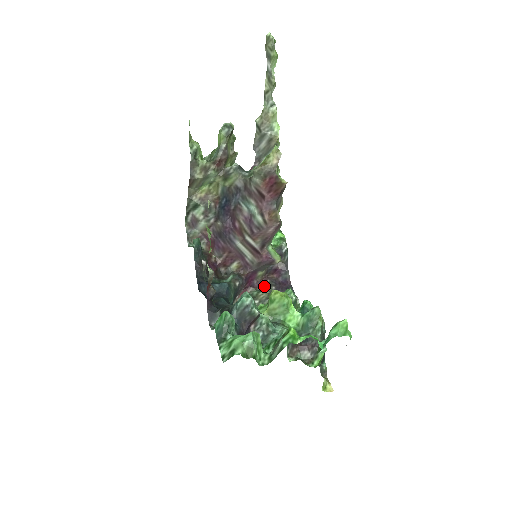
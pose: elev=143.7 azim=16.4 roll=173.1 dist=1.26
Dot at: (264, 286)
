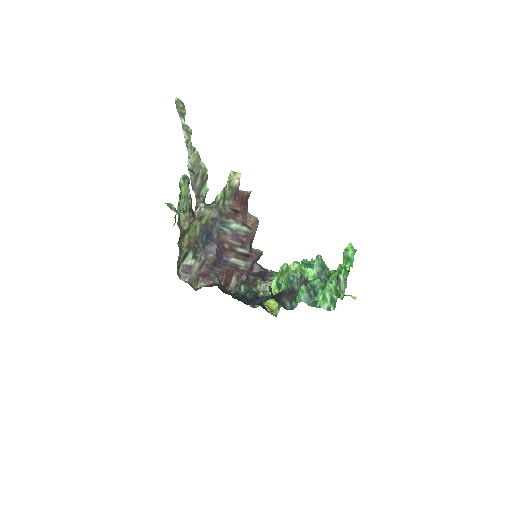
Dot at: (253, 282)
